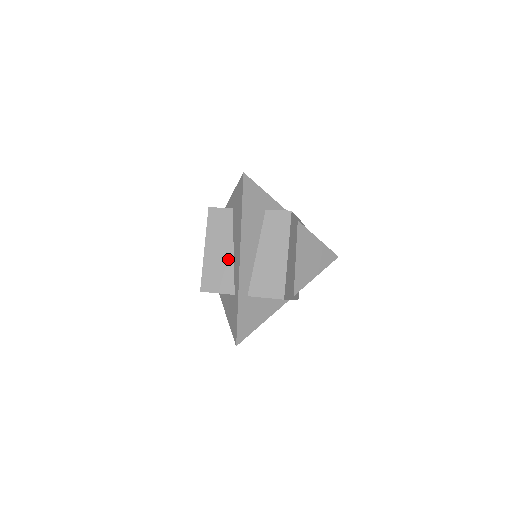
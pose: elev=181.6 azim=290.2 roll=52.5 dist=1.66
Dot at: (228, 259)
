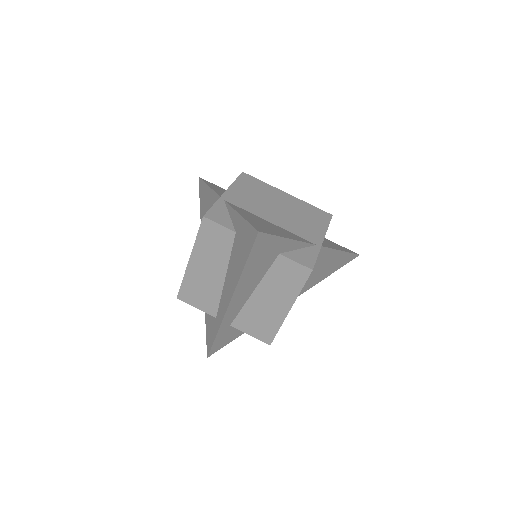
Dot at: (216, 283)
